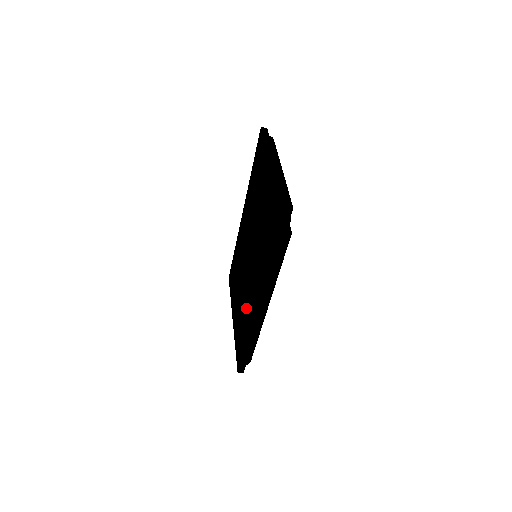
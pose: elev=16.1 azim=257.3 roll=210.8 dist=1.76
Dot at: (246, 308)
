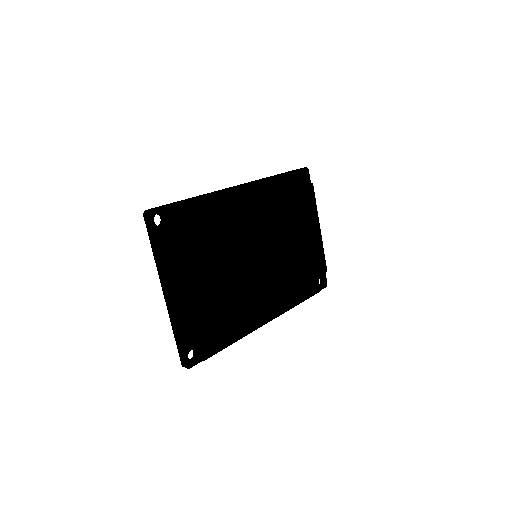
Dot at: occluded
